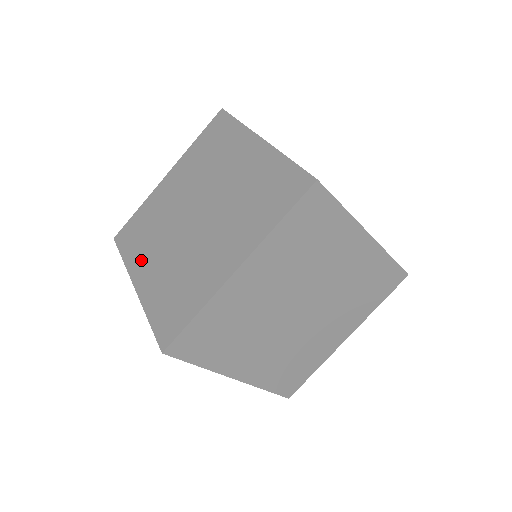
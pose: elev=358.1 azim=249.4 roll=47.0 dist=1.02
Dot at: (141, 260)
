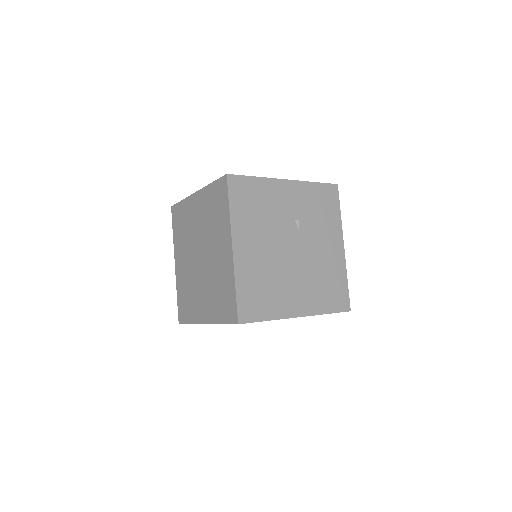
Dot at: (179, 250)
